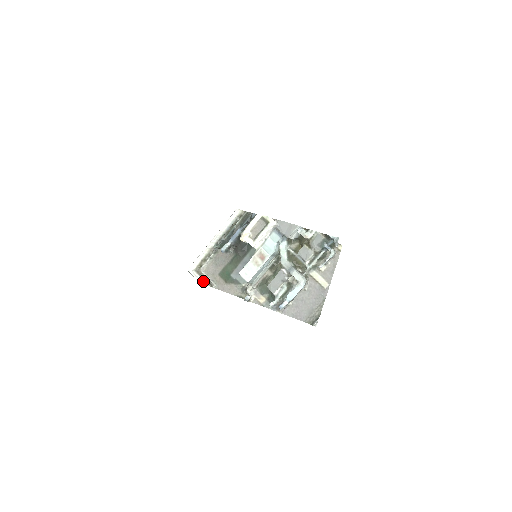
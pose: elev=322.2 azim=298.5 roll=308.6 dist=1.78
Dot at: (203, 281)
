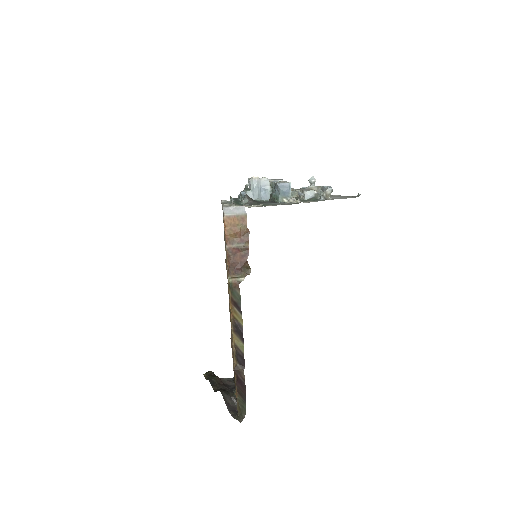
Dot at: occluded
